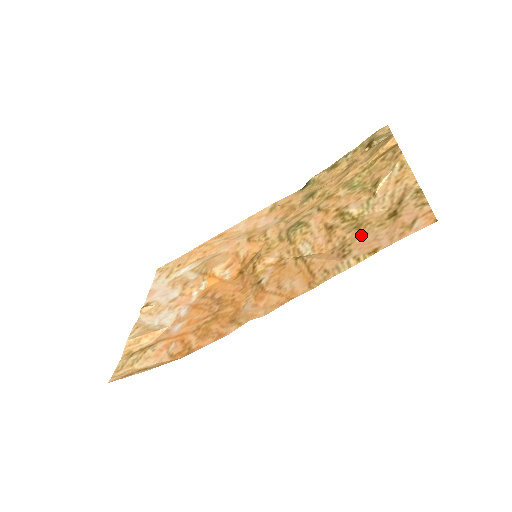
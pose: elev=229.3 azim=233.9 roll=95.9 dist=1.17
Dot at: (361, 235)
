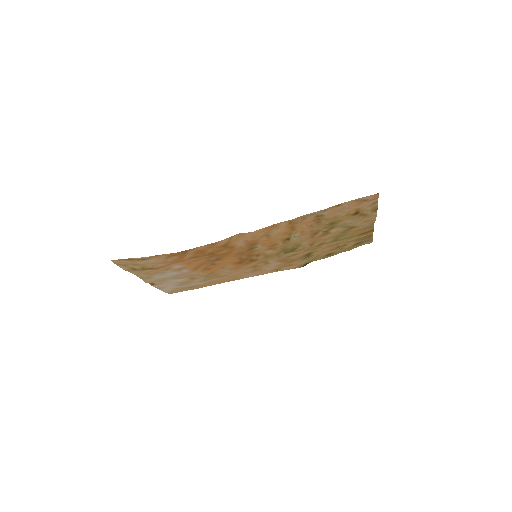
Dot at: (333, 218)
